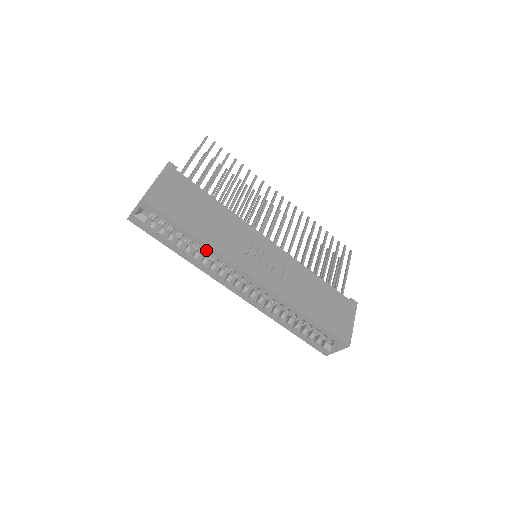
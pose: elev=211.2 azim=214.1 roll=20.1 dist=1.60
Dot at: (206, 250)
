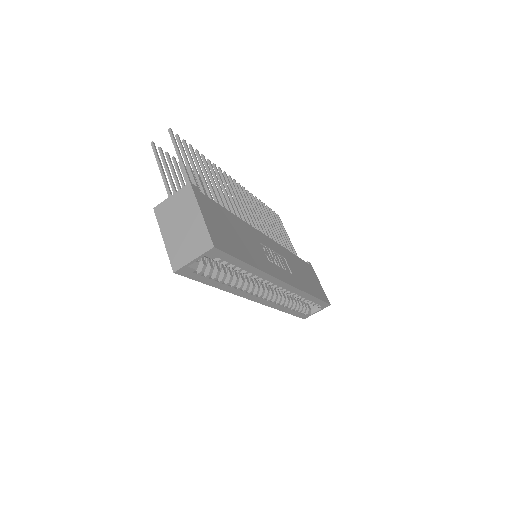
Dot at: occluded
